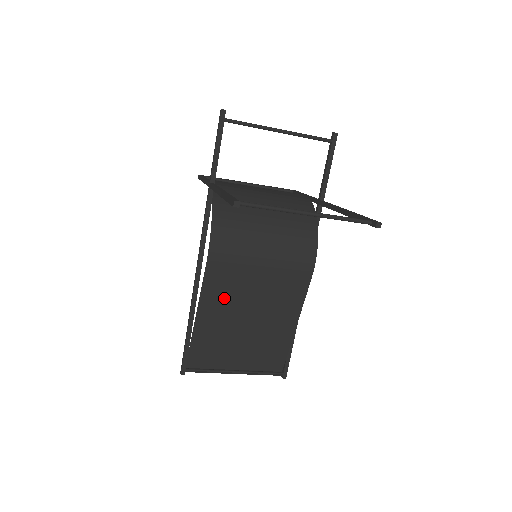
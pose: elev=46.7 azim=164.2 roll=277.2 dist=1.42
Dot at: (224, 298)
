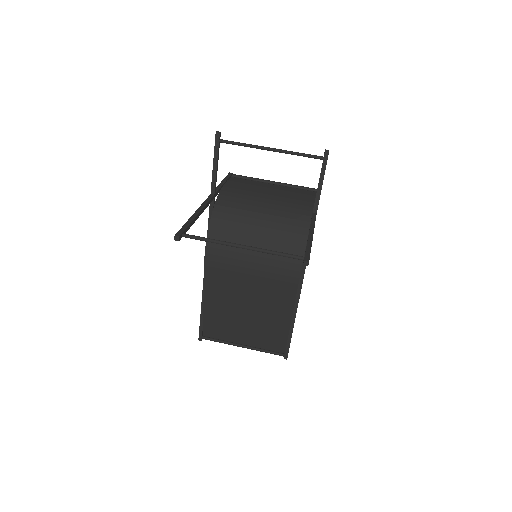
Dot at: (224, 289)
